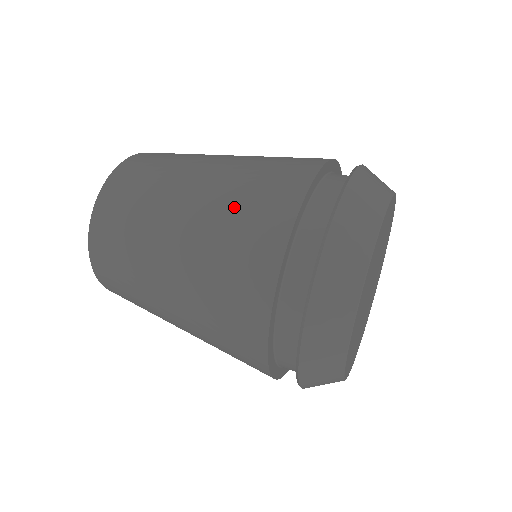
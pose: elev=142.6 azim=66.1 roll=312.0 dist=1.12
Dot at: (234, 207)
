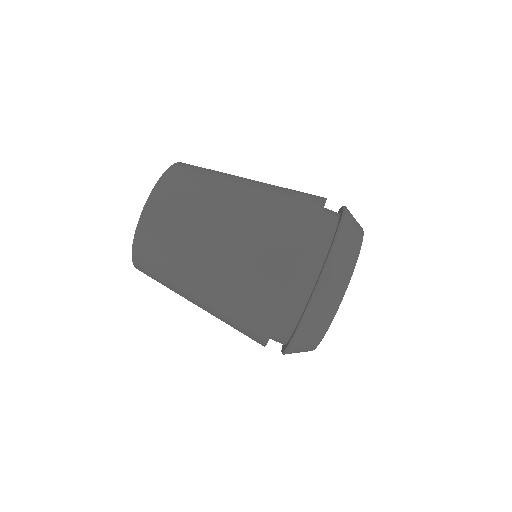
Dot at: (247, 271)
